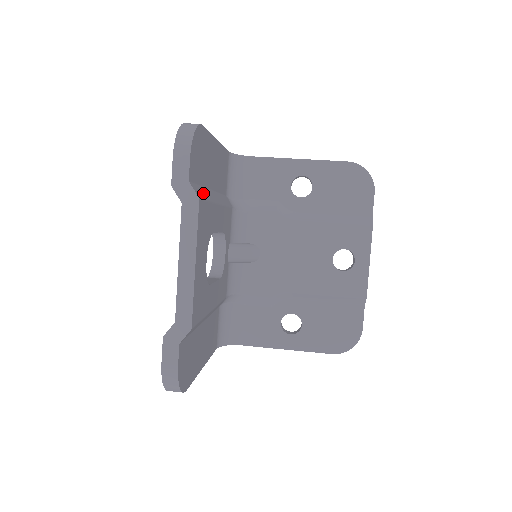
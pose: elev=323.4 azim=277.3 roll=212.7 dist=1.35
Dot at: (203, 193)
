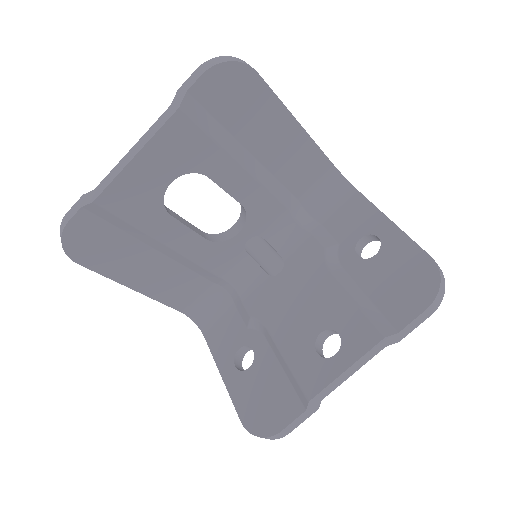
Dot at: (209, 124)
